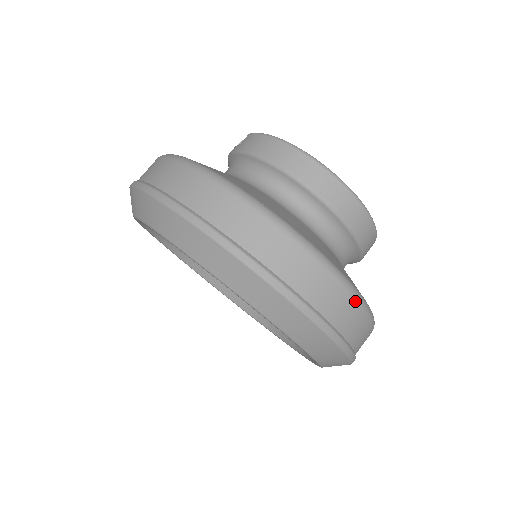
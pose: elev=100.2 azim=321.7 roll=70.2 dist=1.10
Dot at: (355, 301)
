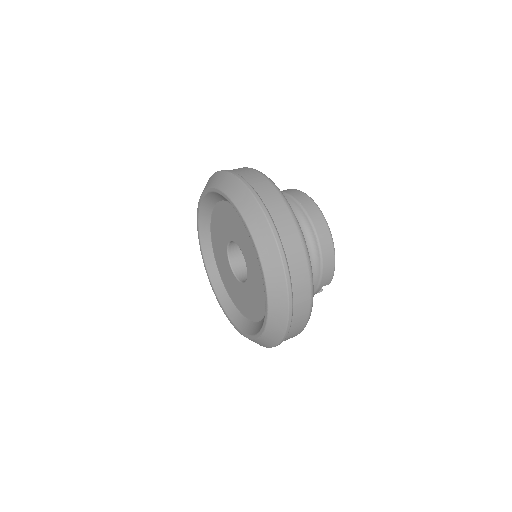
Dot at: (303, 248)
